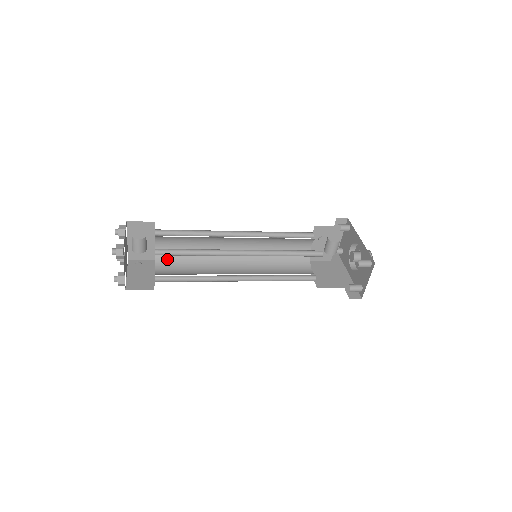
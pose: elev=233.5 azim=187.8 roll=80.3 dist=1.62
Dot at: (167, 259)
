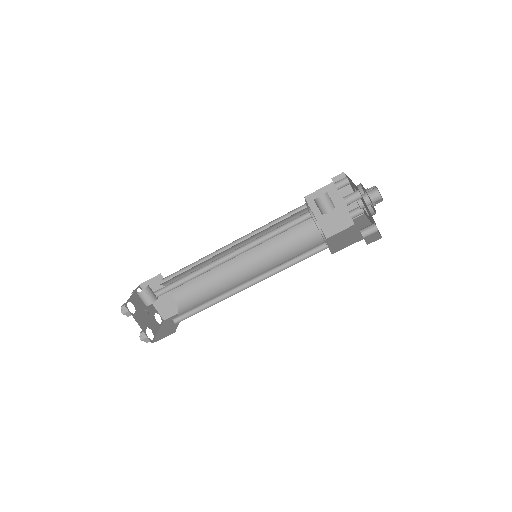
Dot at: (188, 302)
